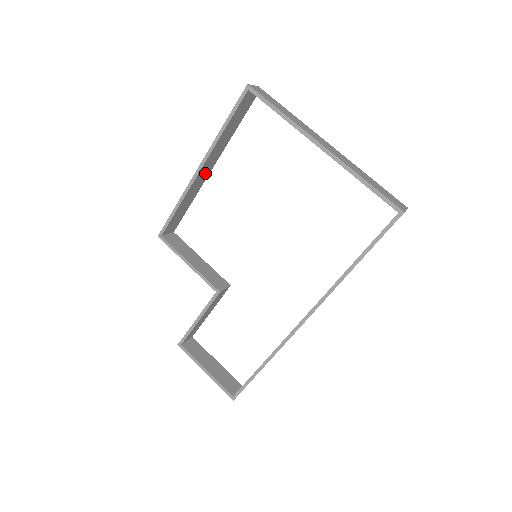
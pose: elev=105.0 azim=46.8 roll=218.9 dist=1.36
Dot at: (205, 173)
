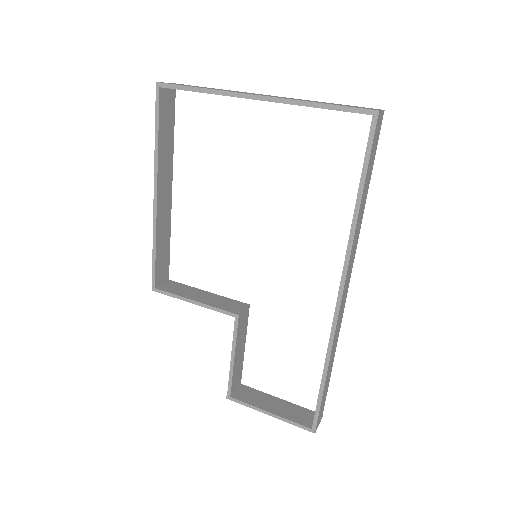
Dot at: (166, 199)
